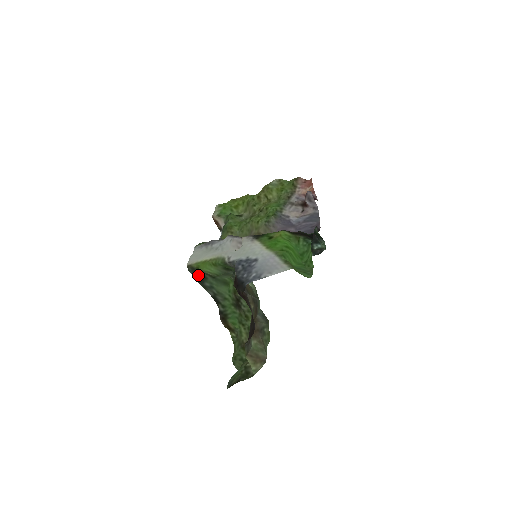
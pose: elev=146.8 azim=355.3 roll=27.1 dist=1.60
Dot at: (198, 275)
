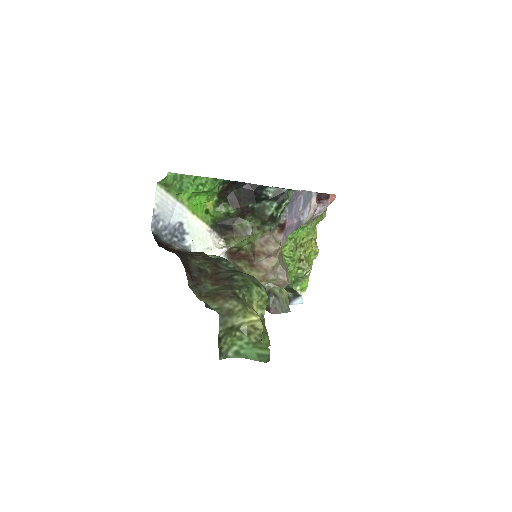
Dot at: occluded
